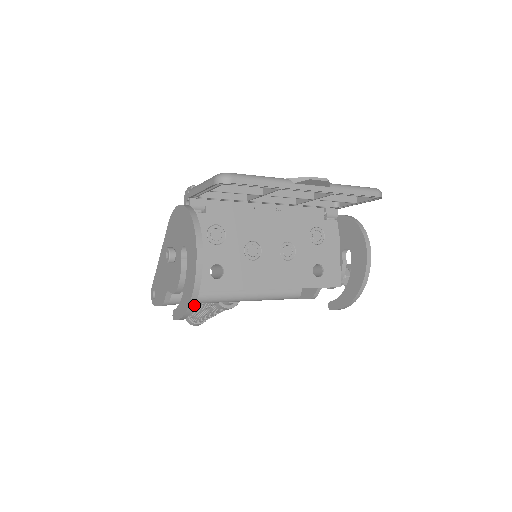
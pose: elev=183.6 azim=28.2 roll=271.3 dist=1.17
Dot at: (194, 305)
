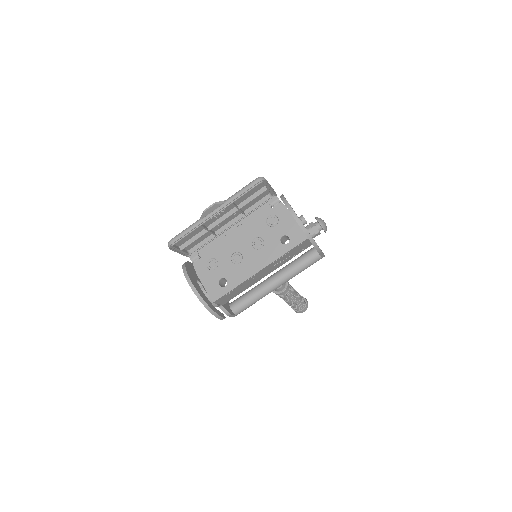
Dot at: (210, 308)
